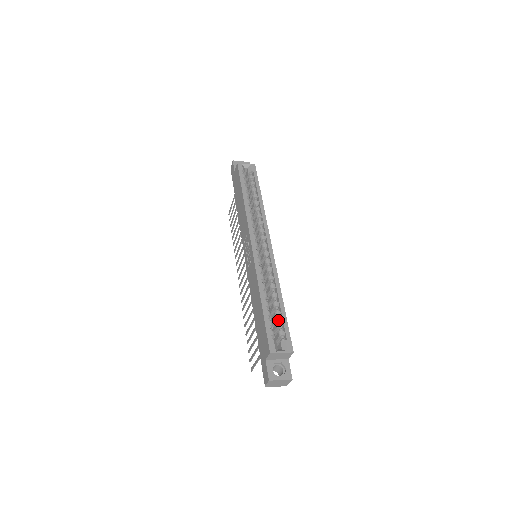
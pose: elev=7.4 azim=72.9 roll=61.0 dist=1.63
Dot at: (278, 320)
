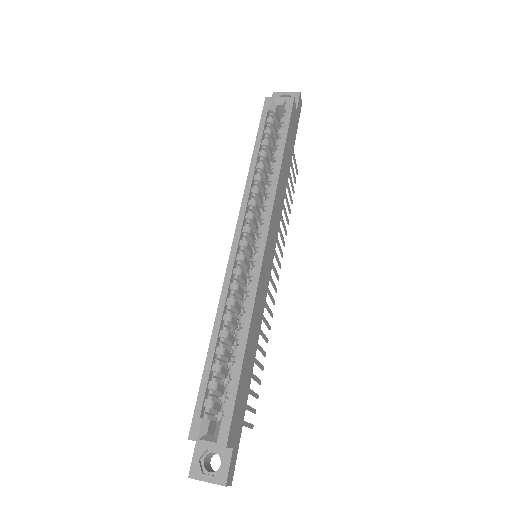
Dot at: (228, 381)
